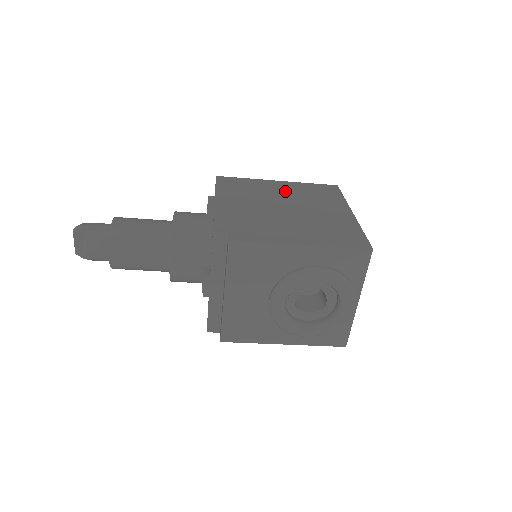
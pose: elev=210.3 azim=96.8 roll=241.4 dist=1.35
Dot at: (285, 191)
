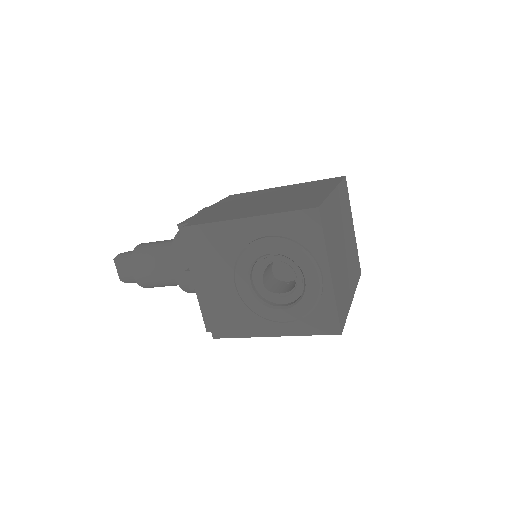
Dot at: (282, 190)
